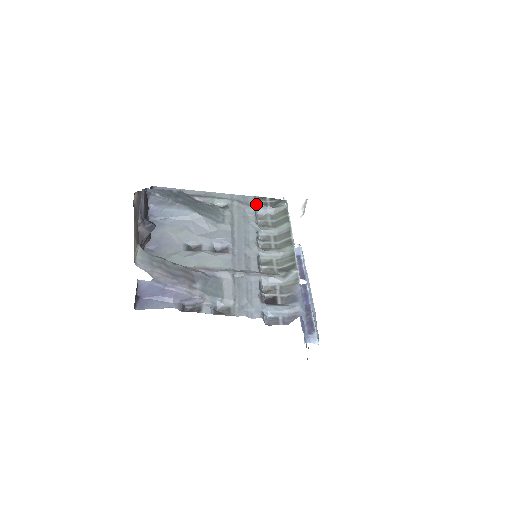
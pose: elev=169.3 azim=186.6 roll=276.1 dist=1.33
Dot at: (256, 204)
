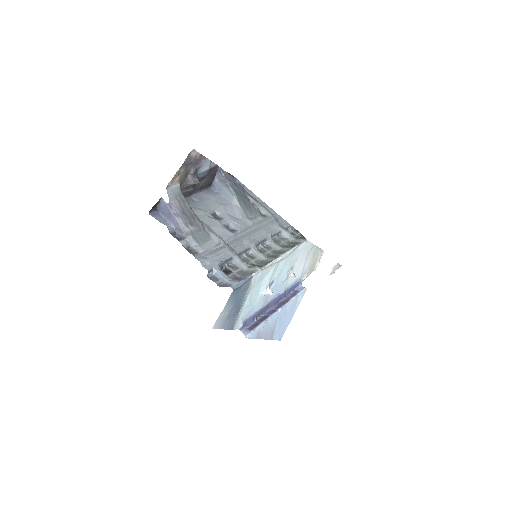
Dot at: (286, 228)
